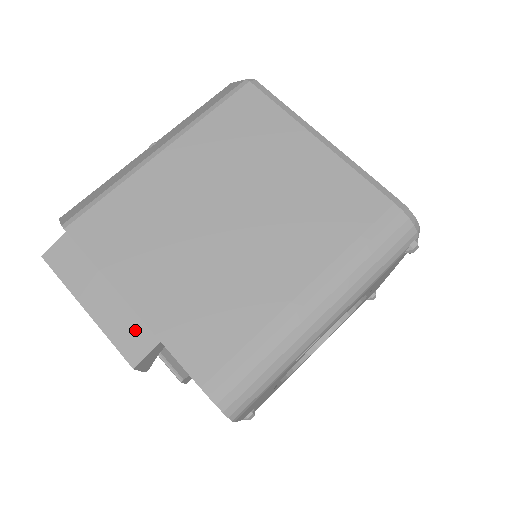
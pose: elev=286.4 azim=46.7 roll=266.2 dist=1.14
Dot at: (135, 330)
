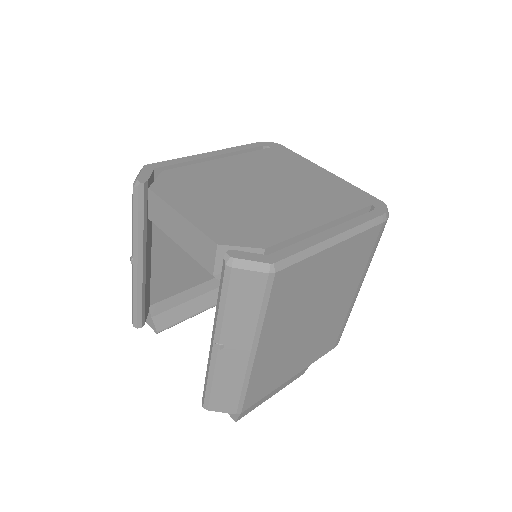
Dot at: occluded
